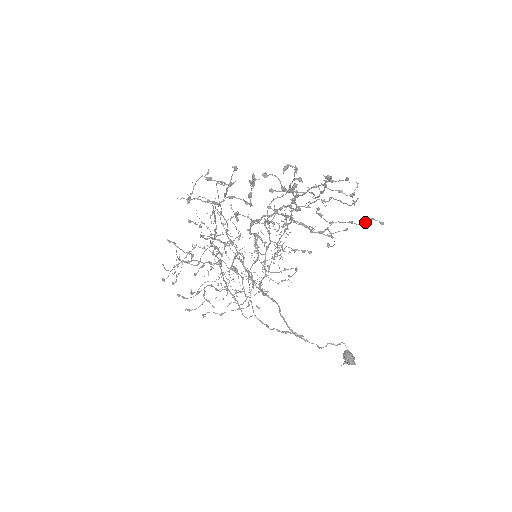
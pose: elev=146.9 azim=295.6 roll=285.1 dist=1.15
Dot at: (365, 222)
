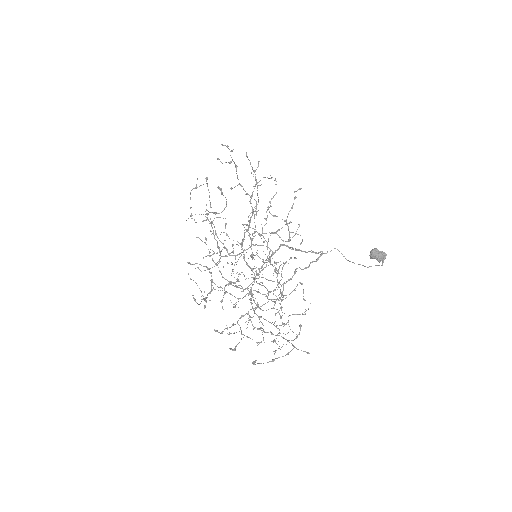
Dot at: occluded
